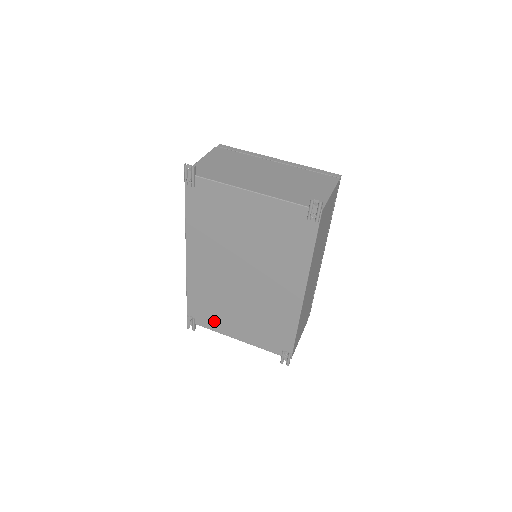
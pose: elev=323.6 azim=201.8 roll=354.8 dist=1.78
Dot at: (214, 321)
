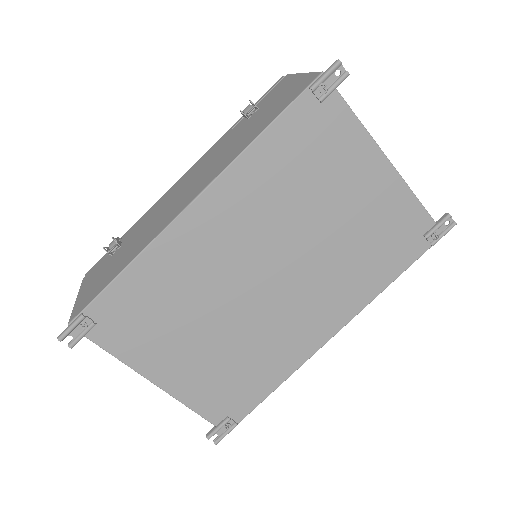
Dot at: (137, 340)
